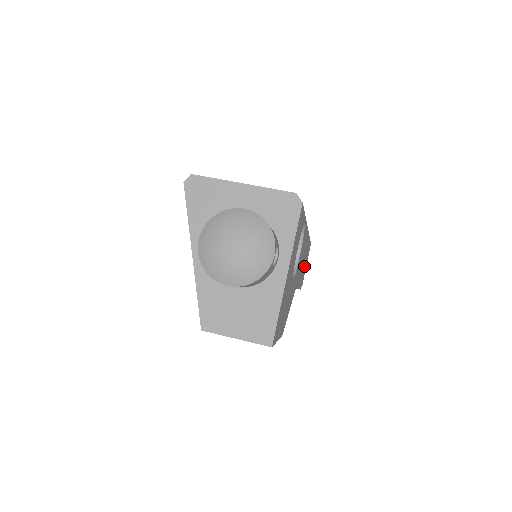
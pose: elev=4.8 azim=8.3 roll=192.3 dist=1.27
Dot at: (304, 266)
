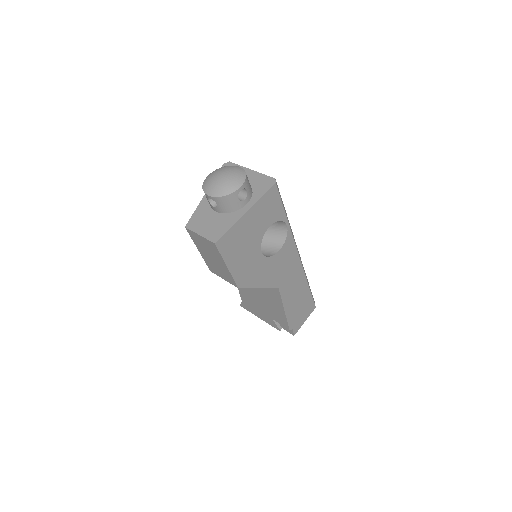
Dot at: (297, 307)
